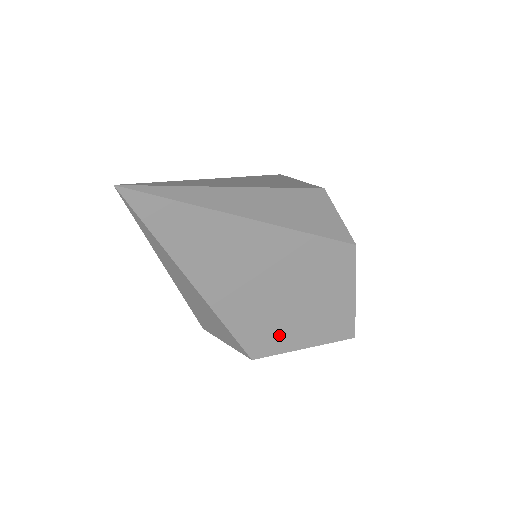
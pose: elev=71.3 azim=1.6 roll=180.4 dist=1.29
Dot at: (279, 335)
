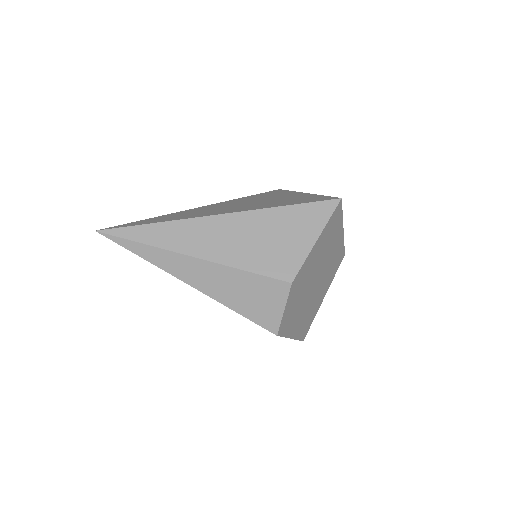
Dot at: occluded
